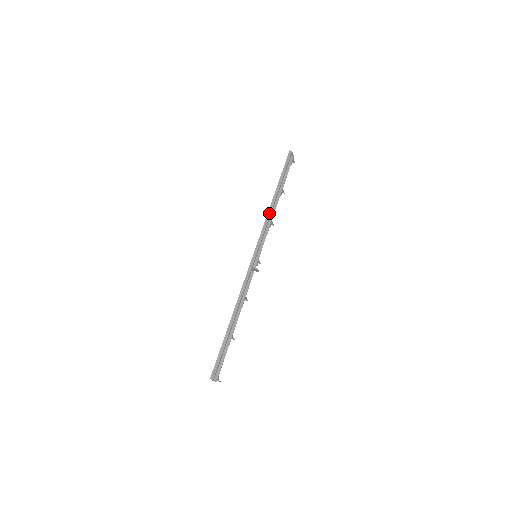
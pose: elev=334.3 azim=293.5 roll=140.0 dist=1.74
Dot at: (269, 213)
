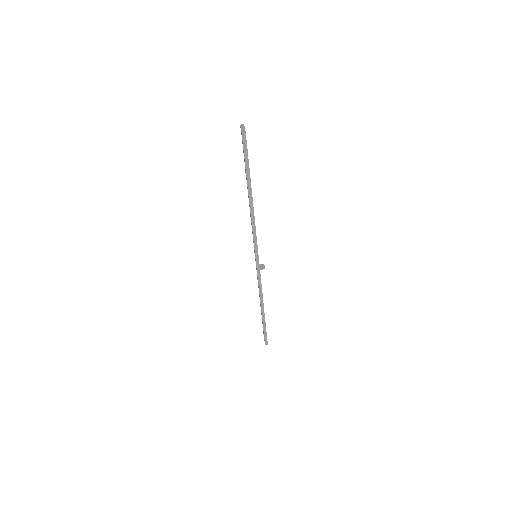
Dot at: (253, 219)
